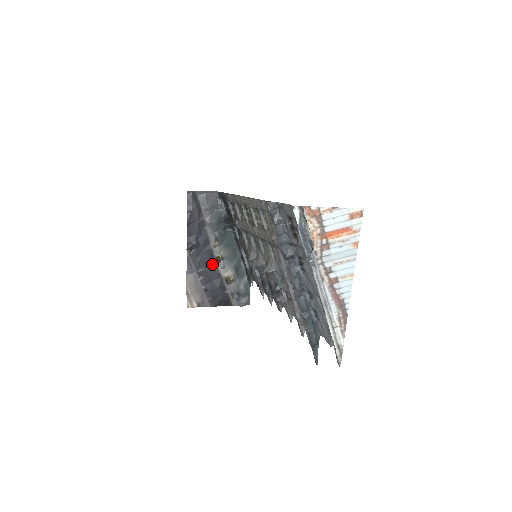
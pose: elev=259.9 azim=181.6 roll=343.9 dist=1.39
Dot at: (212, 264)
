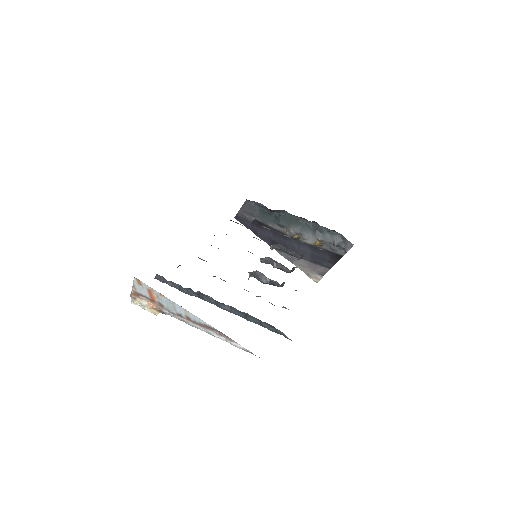
Dot at: (298, 243)
